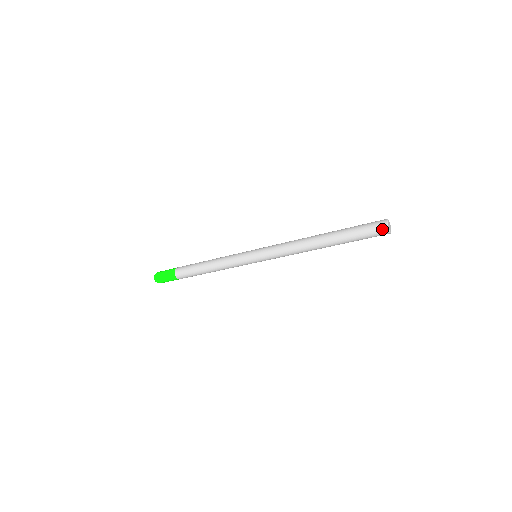
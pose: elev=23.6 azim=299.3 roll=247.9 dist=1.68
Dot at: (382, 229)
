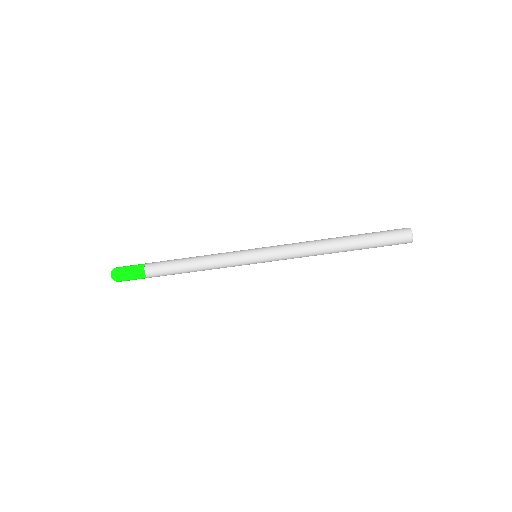
Dot at: (404, 229)
